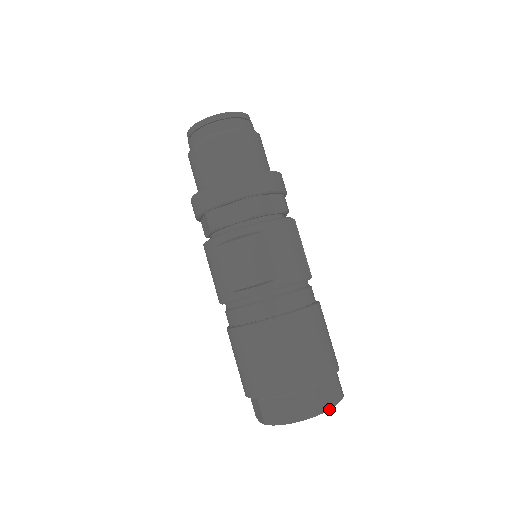
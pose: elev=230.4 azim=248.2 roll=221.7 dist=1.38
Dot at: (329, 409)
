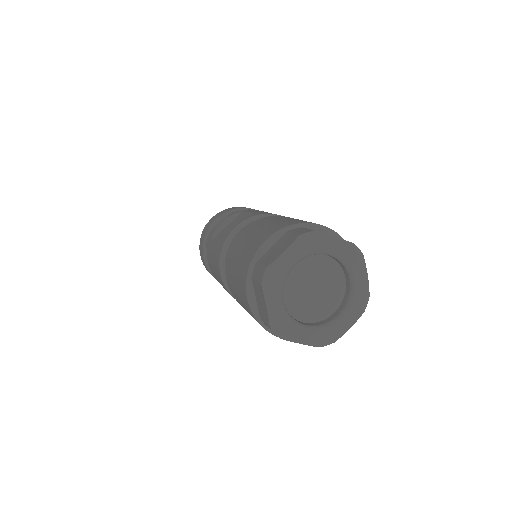
Dot at: (327, 235)
